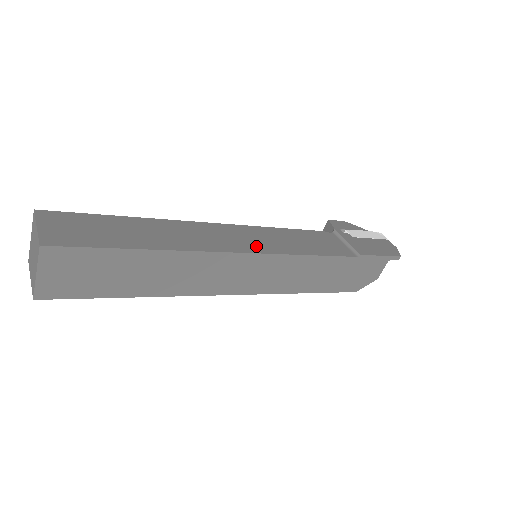
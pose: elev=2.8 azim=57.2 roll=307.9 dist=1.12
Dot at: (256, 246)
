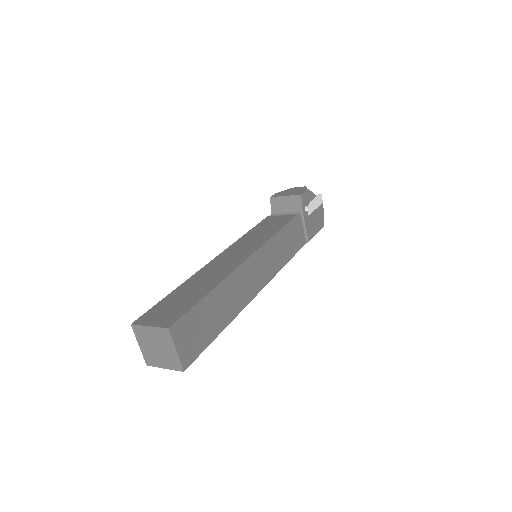
Dot at: (268, 273)
